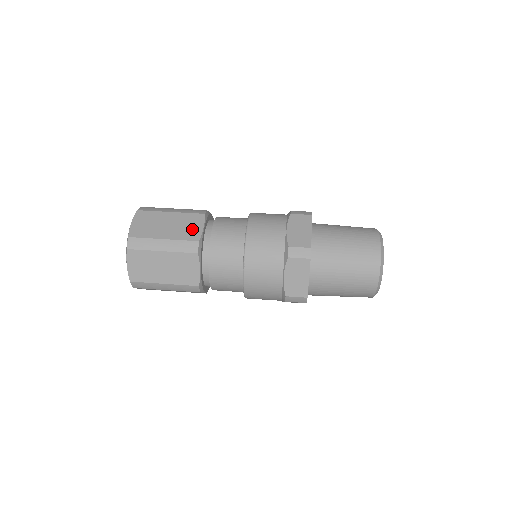
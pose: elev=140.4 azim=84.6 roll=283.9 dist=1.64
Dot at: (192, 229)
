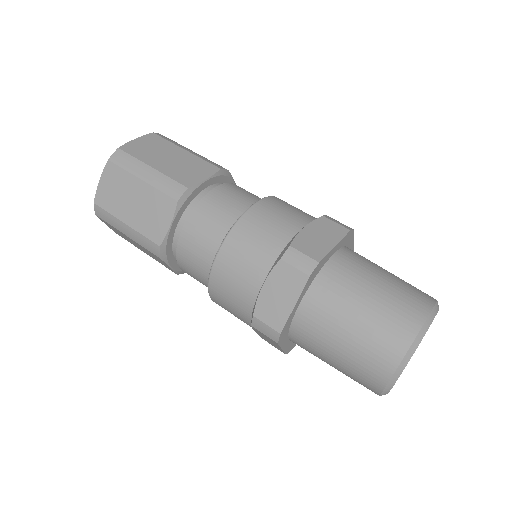
Dot at: (192, 174)
